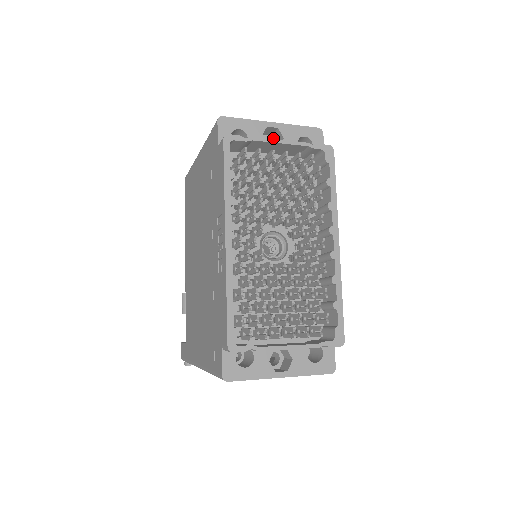
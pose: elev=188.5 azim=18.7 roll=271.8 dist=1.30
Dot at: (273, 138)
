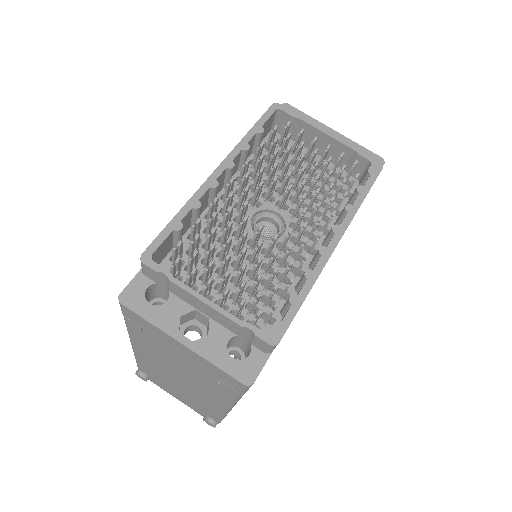
Dot at: occluded
